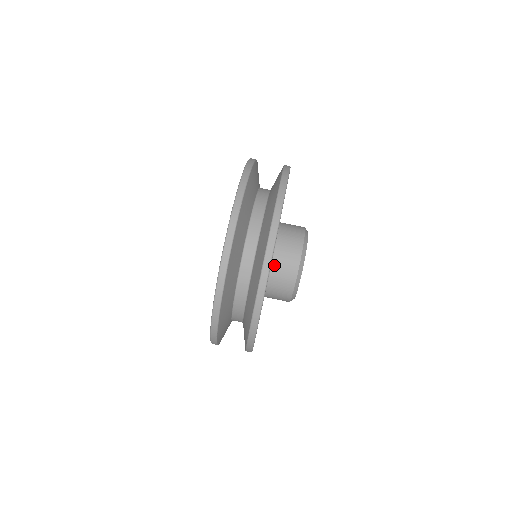
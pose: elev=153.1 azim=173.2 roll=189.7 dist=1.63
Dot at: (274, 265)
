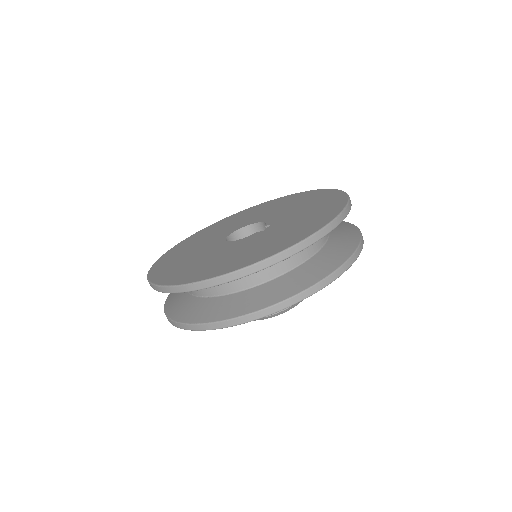
Dot at: occluded
